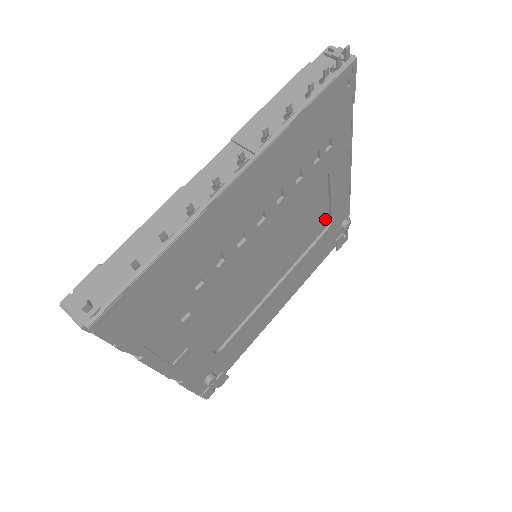
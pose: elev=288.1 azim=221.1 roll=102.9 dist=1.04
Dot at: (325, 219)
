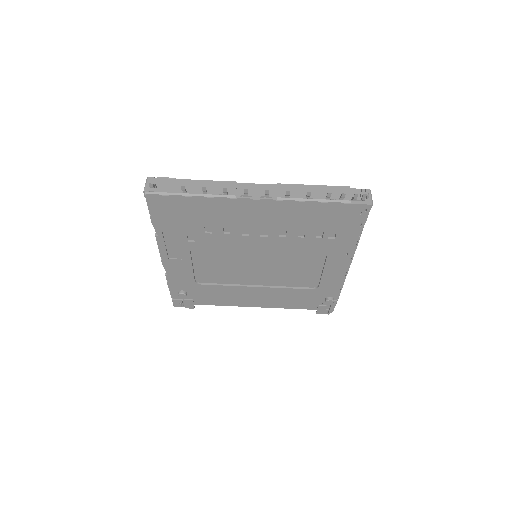
Dot at: (315, 281)
